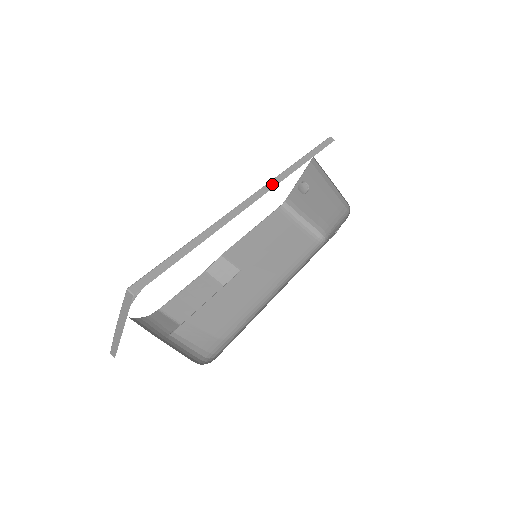
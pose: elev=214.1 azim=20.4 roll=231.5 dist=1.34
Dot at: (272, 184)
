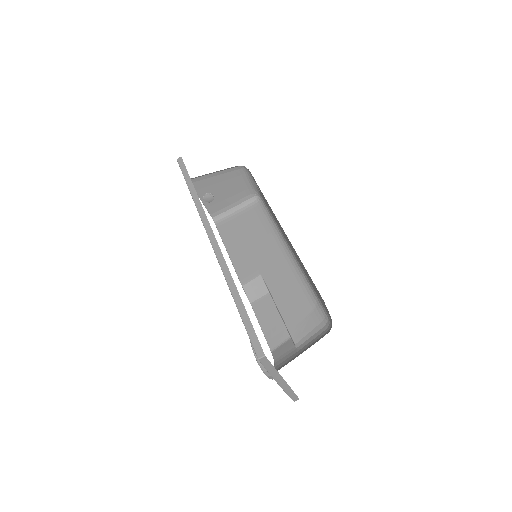
Dot at: (205, 220)
